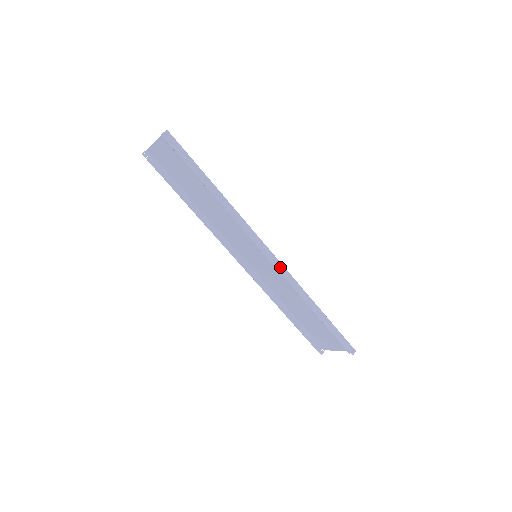
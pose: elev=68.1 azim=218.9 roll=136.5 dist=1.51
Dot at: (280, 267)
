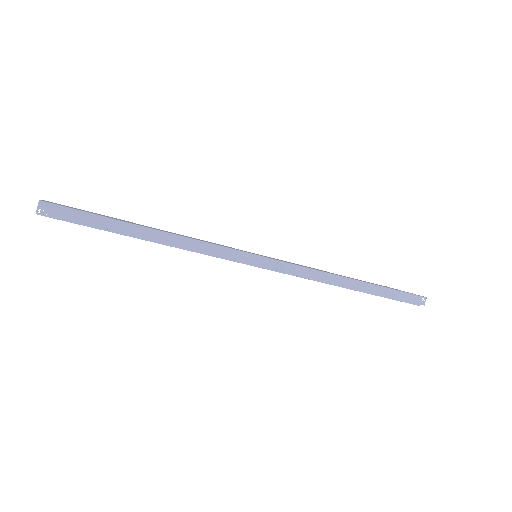
Dot at: (291, 269)
